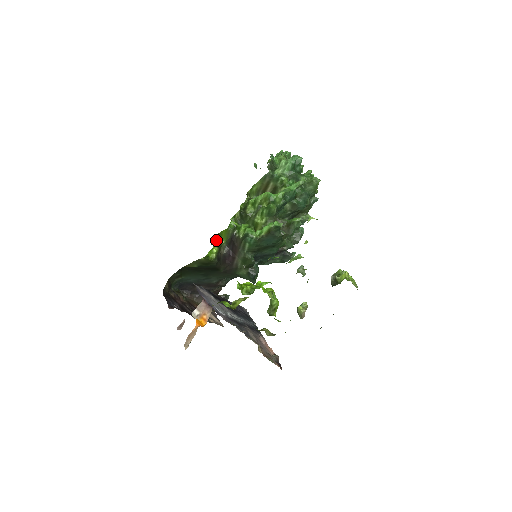
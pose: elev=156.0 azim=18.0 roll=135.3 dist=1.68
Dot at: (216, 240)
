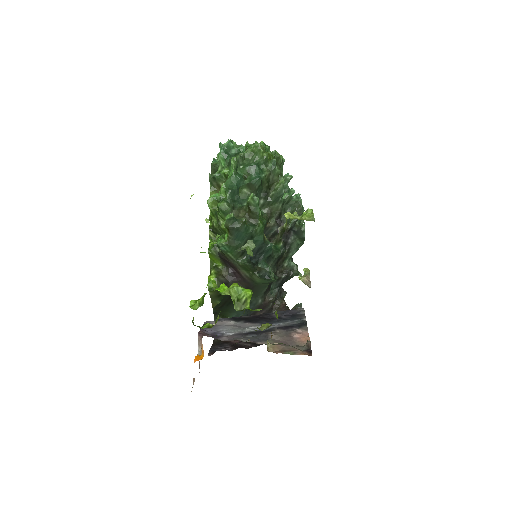
Dot at: (212, 269)
